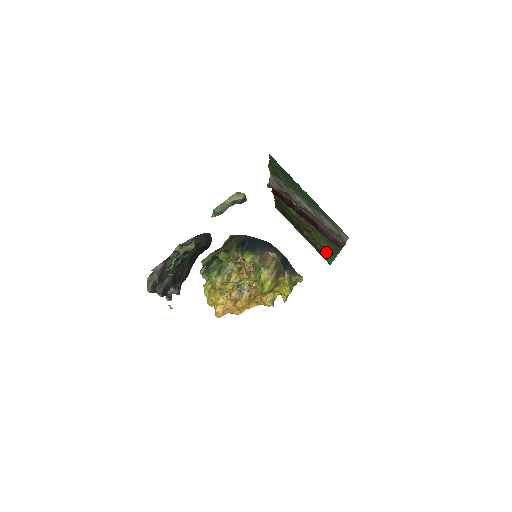
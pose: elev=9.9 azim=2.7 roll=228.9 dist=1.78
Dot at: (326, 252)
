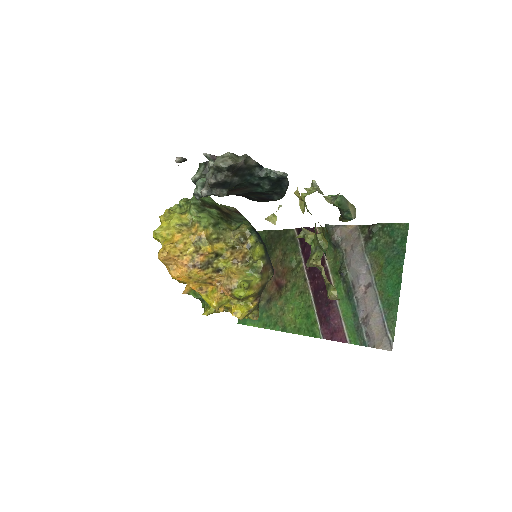
Dot at: (267, 315)
